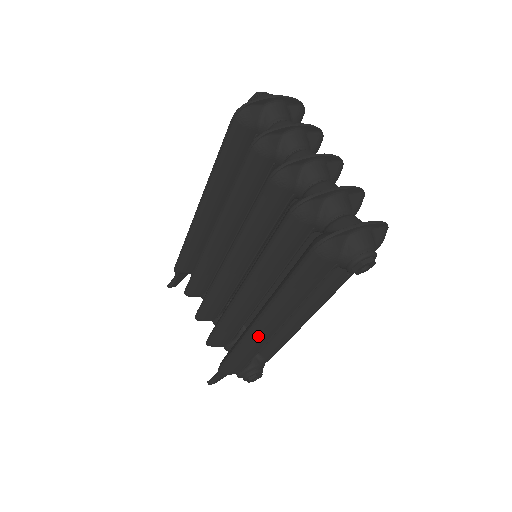
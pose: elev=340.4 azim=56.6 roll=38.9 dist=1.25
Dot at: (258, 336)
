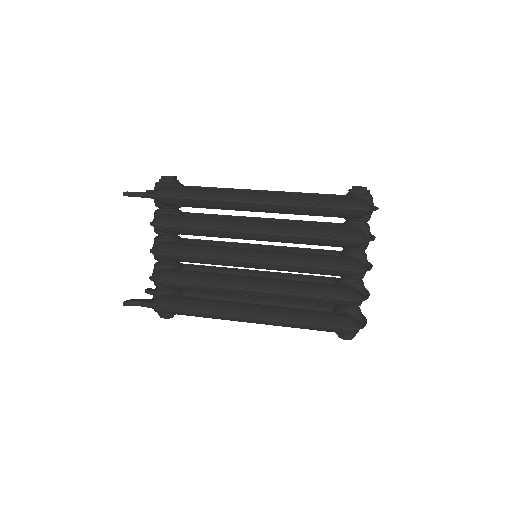
Dot at: (236, 320)
